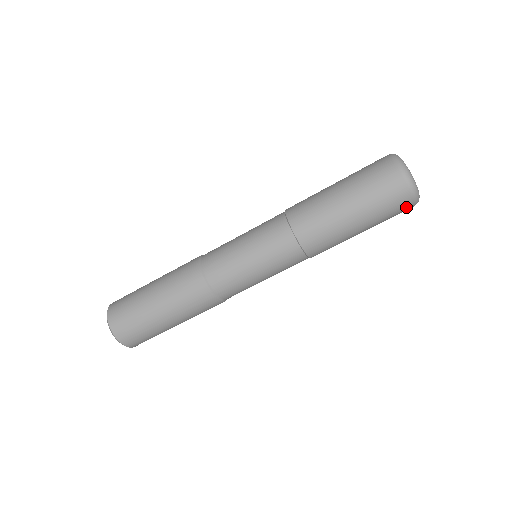
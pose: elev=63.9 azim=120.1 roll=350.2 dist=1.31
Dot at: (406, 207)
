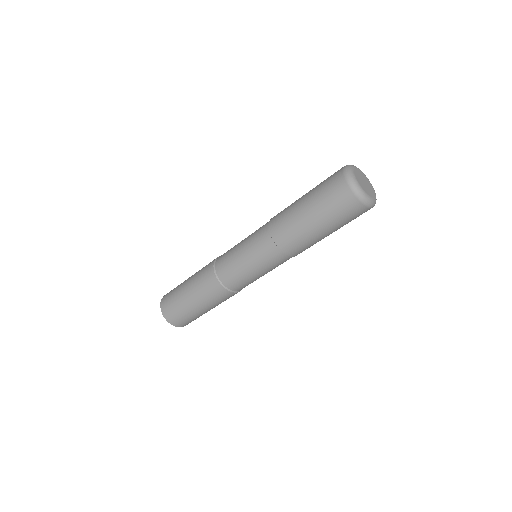
Dot at: (351, 202)
